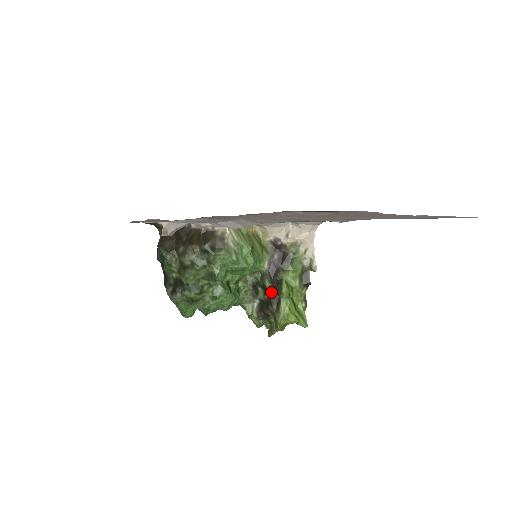
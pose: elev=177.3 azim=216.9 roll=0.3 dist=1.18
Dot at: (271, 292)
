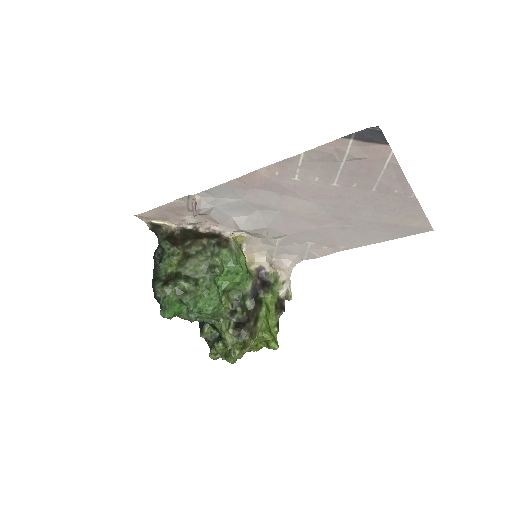
Dot at: (250, 311)
